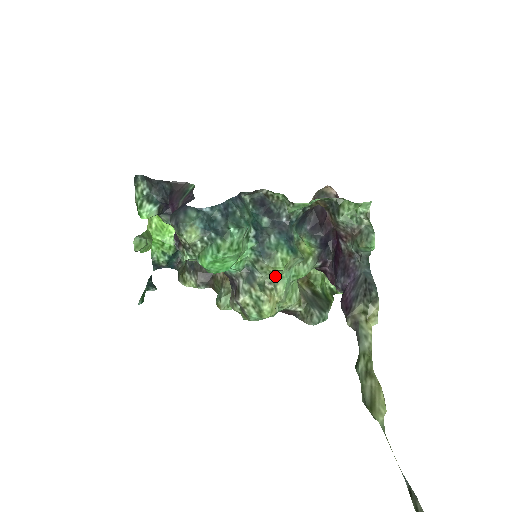
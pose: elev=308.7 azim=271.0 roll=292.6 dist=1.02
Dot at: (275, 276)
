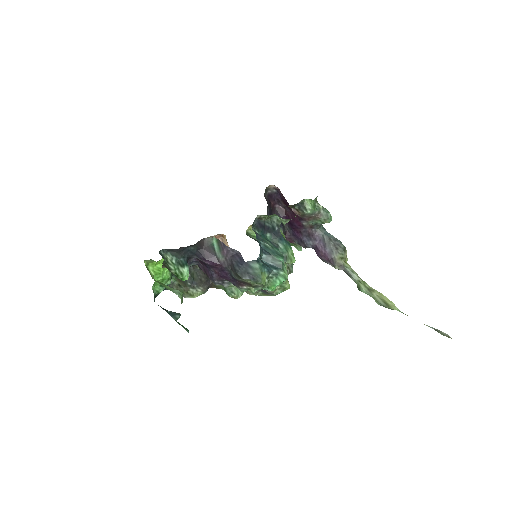
Dot at: occluded
